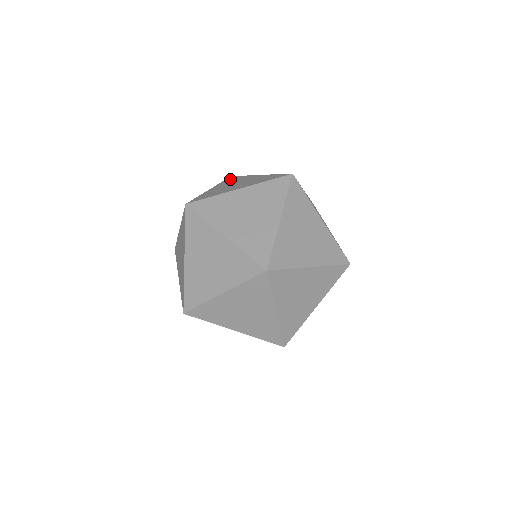
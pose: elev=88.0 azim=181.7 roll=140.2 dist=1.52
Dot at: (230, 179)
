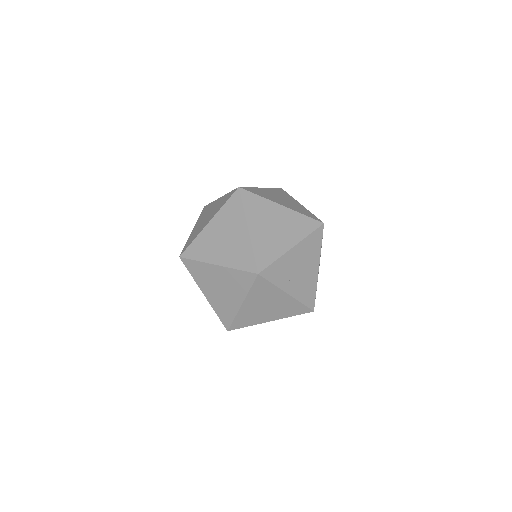
Dot at: occluded
